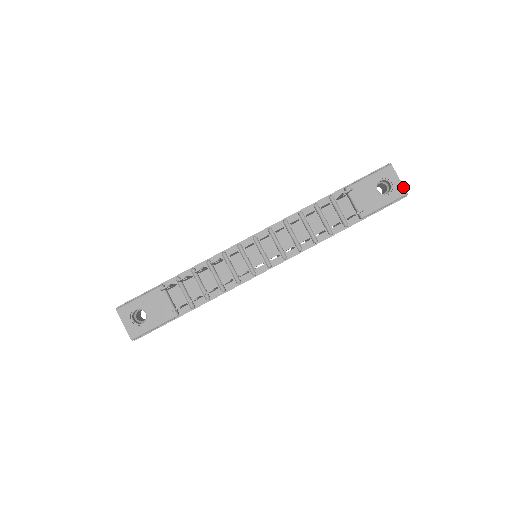
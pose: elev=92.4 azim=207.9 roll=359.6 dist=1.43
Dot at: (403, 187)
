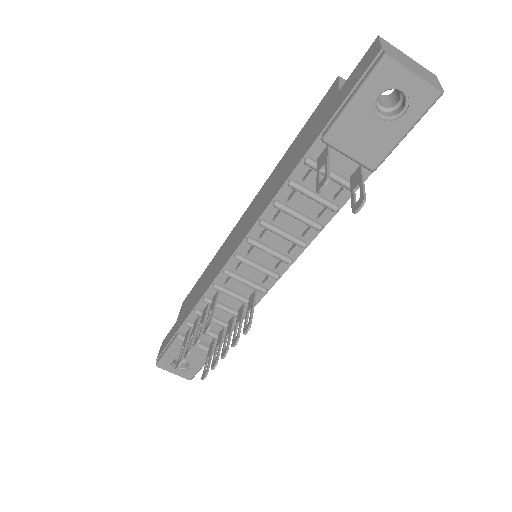
Dot at: (429, 86)
